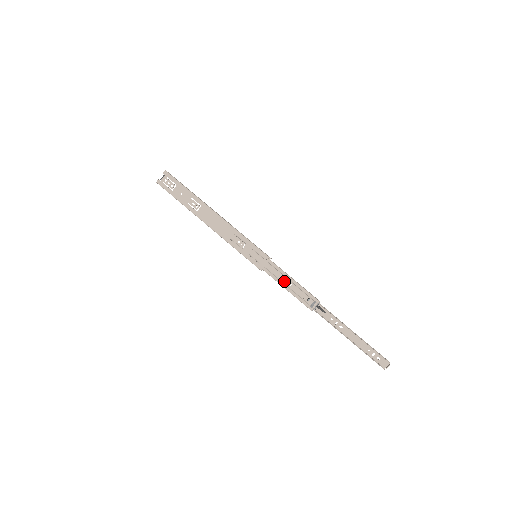
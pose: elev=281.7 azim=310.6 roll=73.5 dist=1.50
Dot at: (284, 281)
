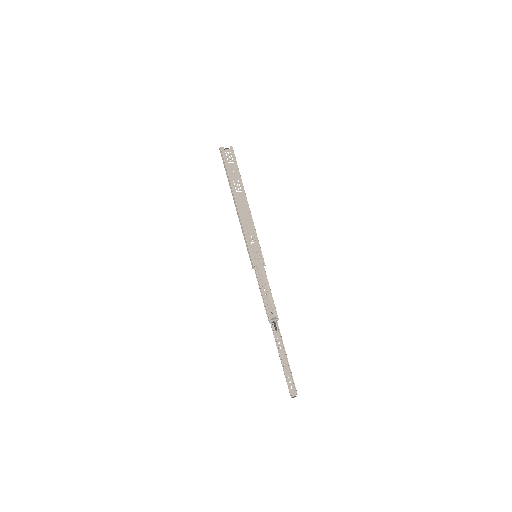
Dot at: (263, 288)
